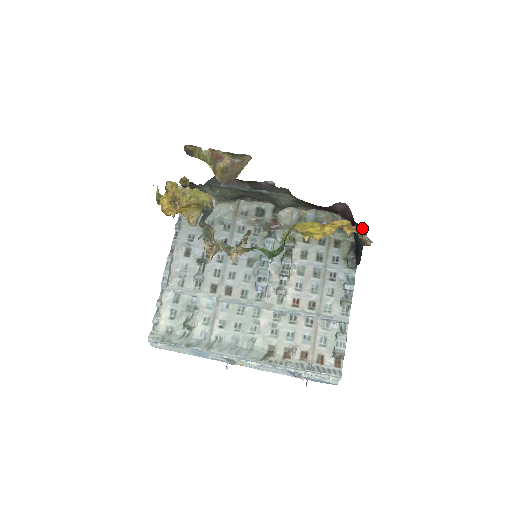
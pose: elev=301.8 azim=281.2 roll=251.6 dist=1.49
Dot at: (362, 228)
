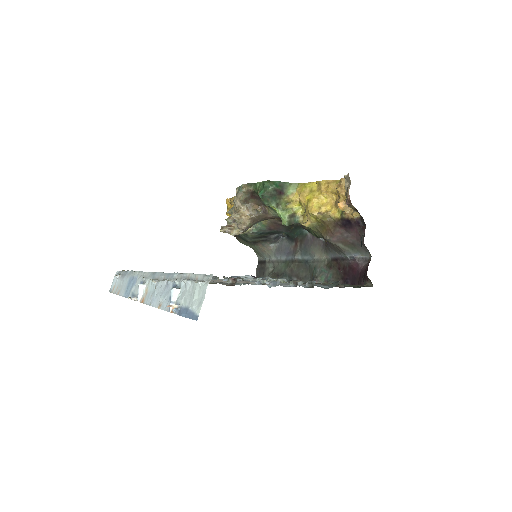
Dot at: occluded
